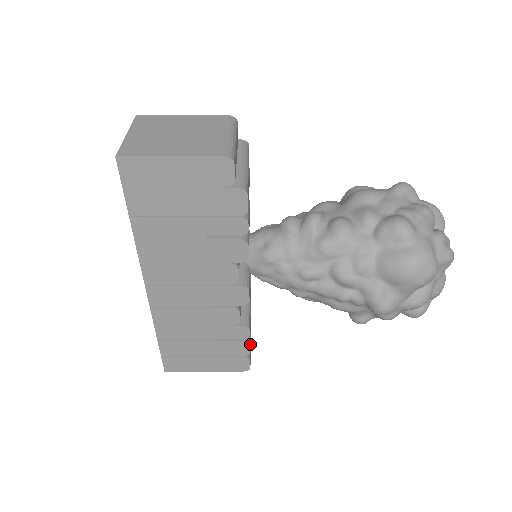
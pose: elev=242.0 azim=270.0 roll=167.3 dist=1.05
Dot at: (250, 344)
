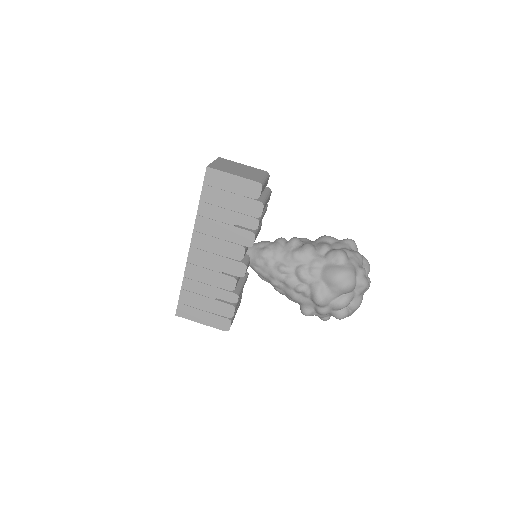
Dot at: (234, 316)
